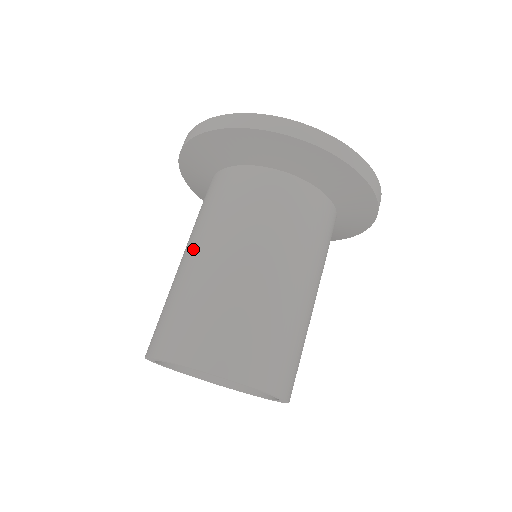
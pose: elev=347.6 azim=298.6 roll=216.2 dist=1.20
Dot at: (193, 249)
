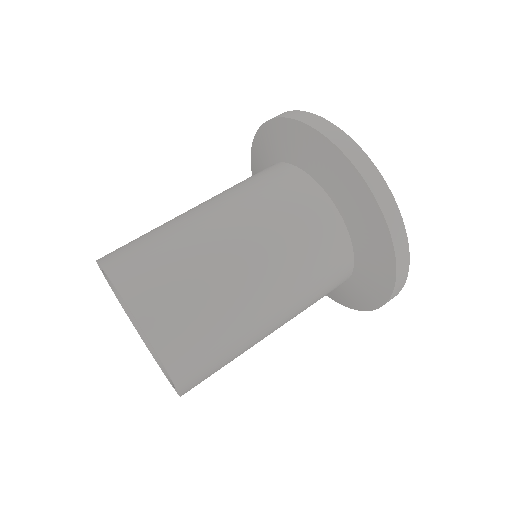
Dot at: occluded
